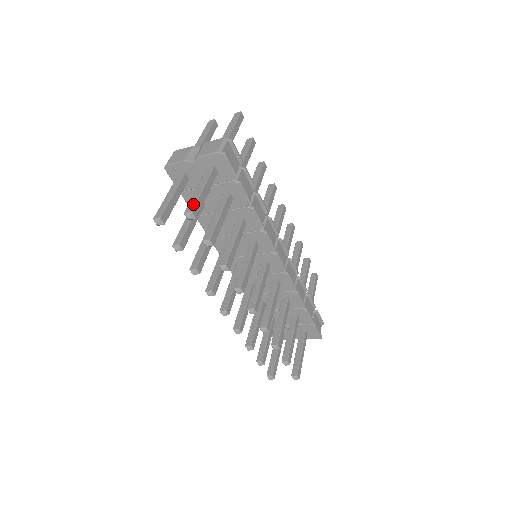
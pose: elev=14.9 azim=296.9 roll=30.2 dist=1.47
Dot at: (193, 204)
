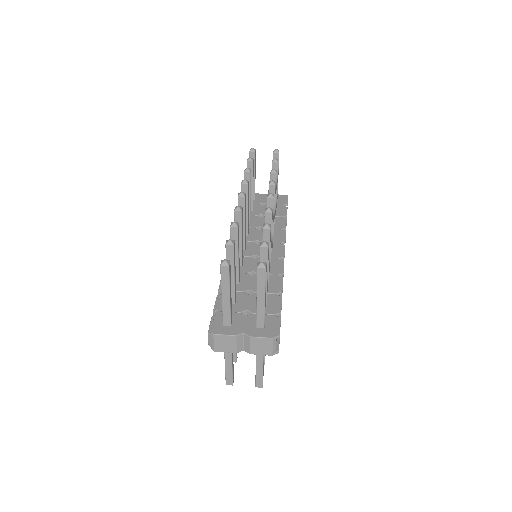
Dot at: (261, 382)
